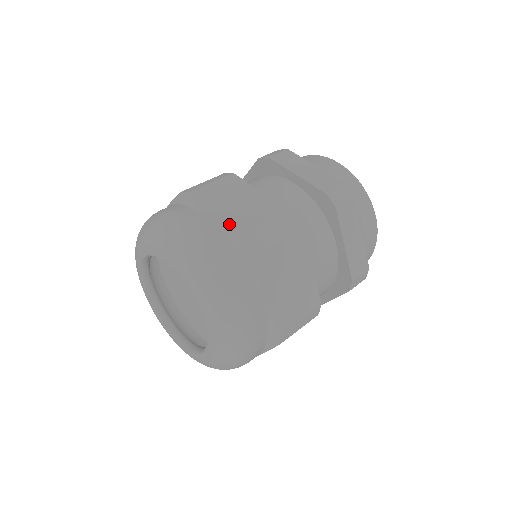
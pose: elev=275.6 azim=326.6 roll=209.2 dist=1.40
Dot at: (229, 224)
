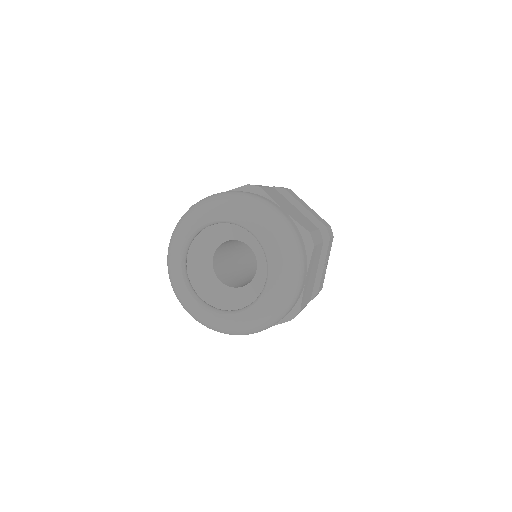
Dot at: occluded
